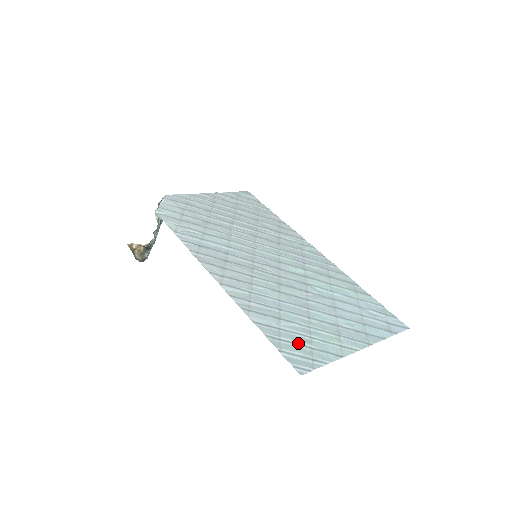
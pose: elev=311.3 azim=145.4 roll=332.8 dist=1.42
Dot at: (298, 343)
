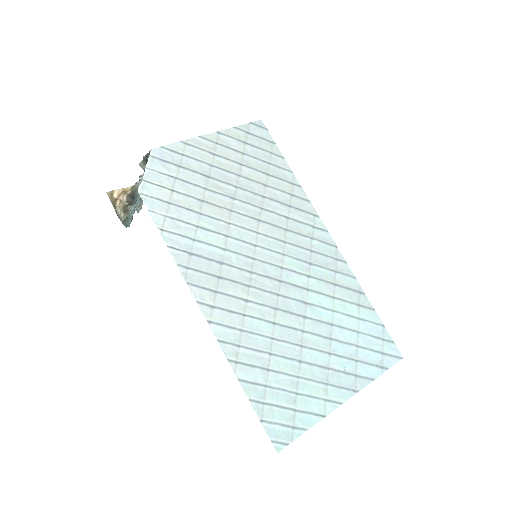
Dot at: (282, 405)
